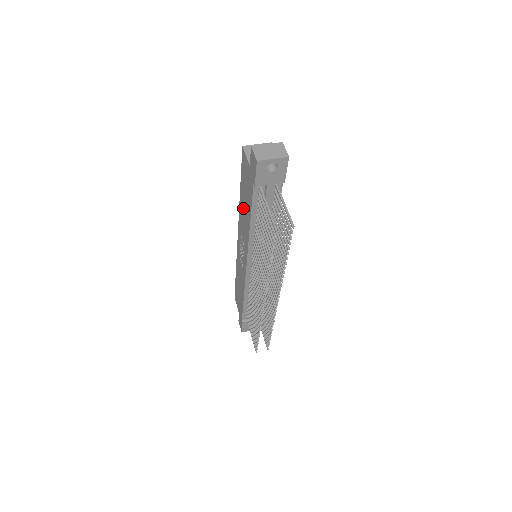
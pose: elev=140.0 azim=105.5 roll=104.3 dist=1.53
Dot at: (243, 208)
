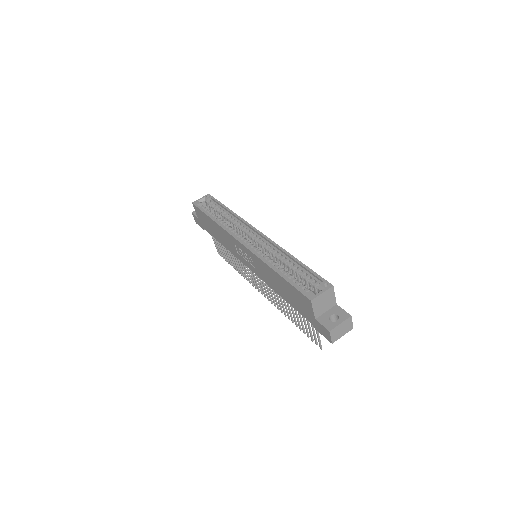
Dot at: (275, 279)
